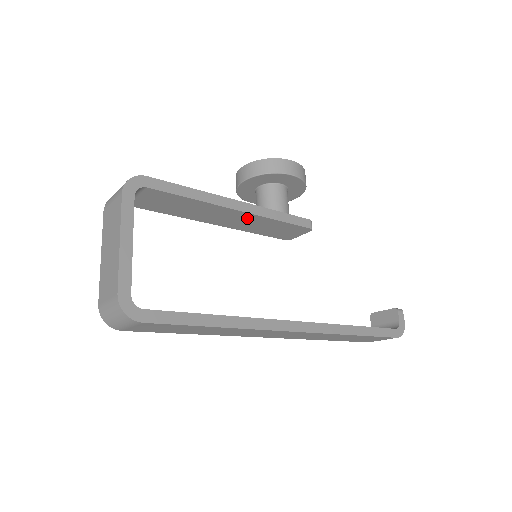
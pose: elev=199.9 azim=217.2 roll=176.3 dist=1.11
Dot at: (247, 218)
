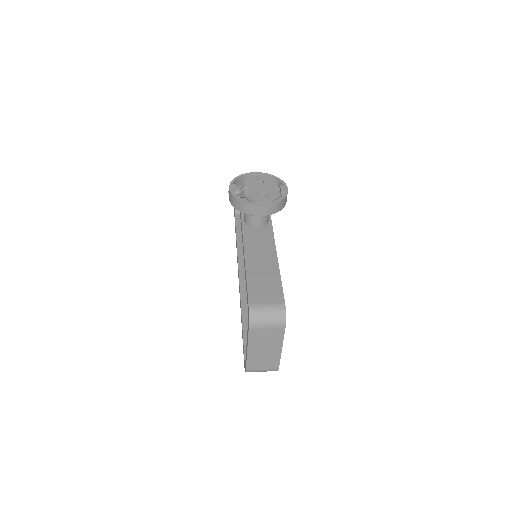
Dot at: occluded
